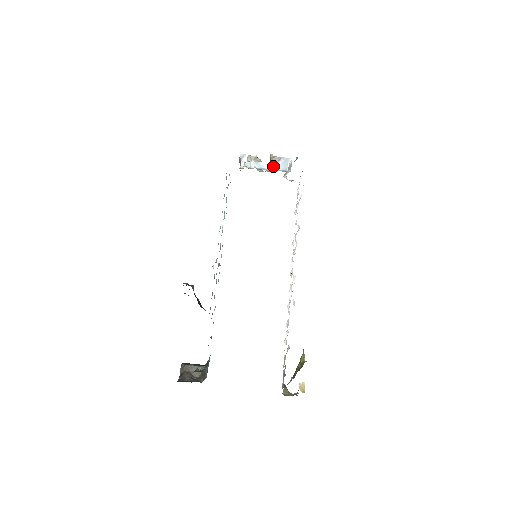
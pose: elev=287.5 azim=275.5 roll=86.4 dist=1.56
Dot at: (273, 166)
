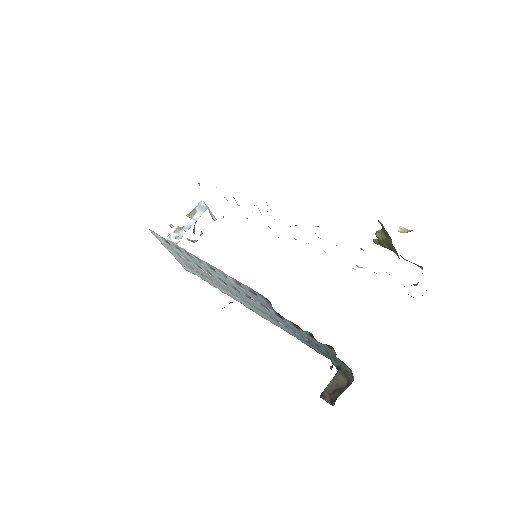
Dot at: (196, 217)
